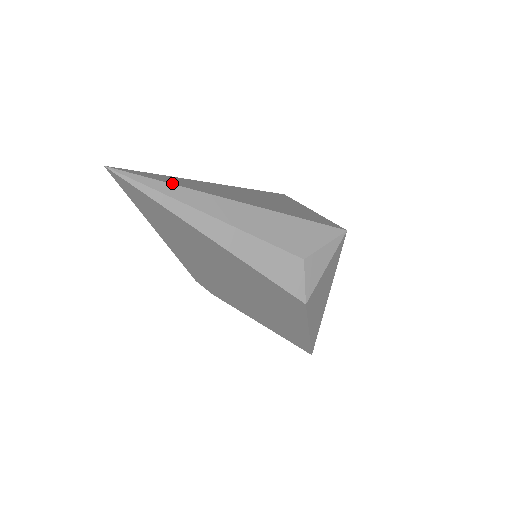
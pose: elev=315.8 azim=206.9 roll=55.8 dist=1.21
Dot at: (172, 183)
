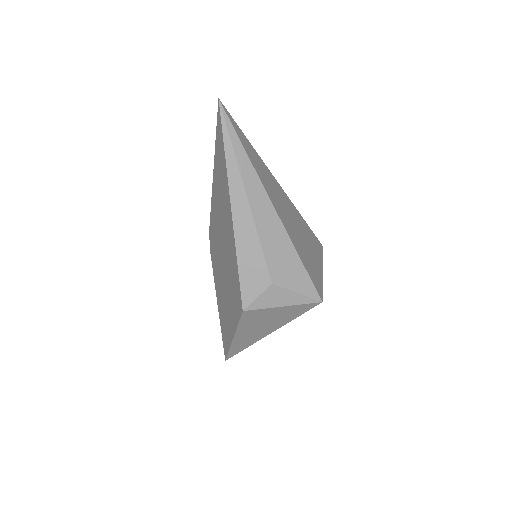
Dot at: (246, 151)
